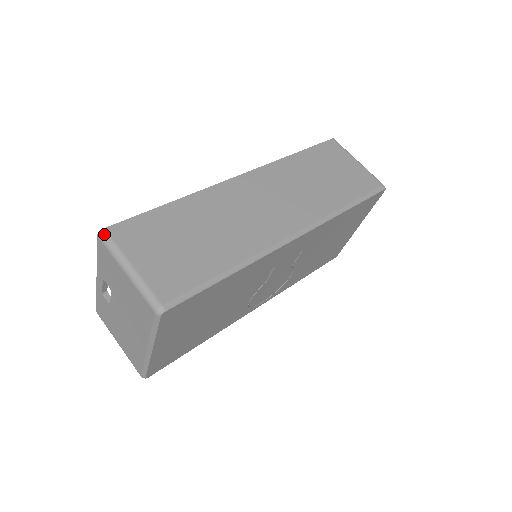
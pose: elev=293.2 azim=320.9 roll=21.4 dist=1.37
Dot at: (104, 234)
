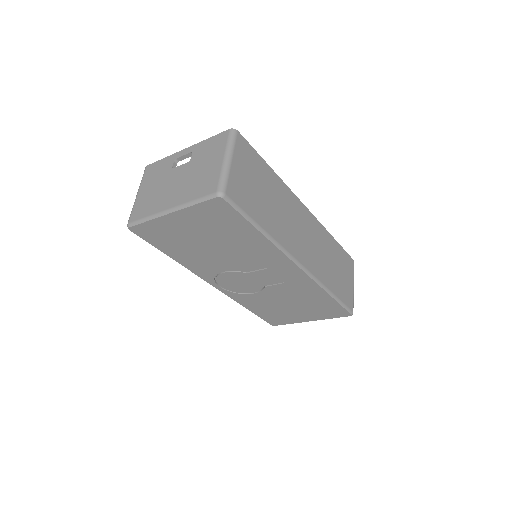
Dot at: (235, 132)
